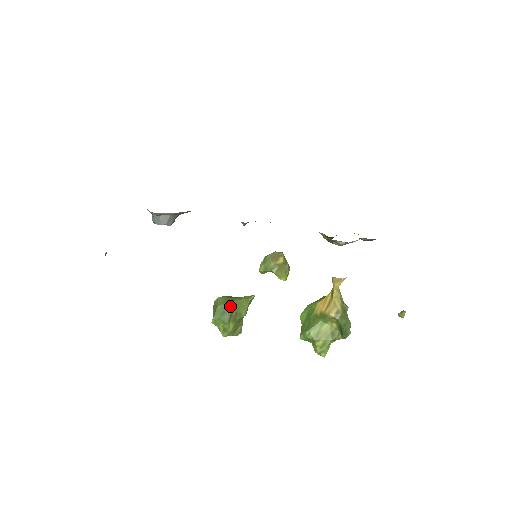
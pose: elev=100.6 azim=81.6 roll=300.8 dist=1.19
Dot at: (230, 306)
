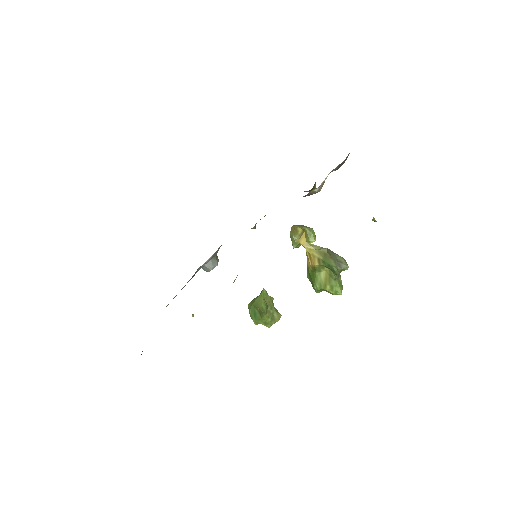
Dot at: (255, 307)
